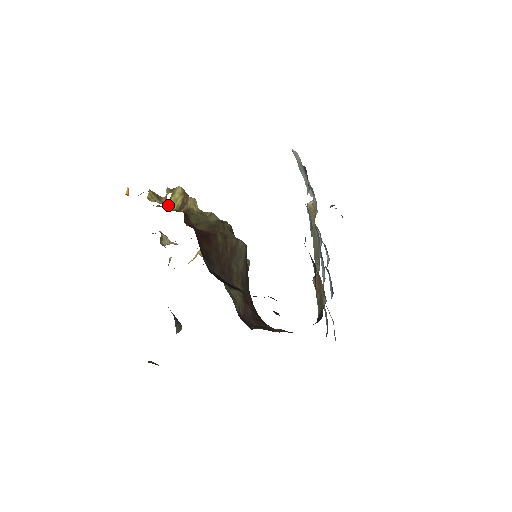
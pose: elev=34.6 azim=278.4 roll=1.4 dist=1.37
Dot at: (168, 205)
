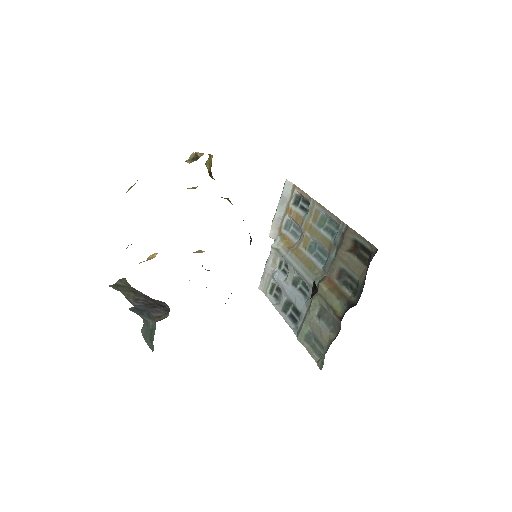
Dot at: (206, 163)
